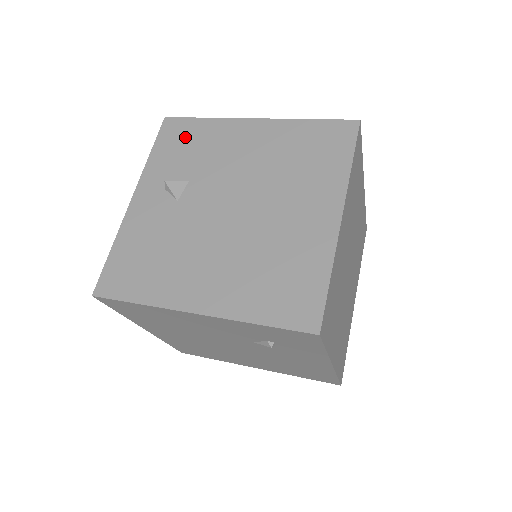
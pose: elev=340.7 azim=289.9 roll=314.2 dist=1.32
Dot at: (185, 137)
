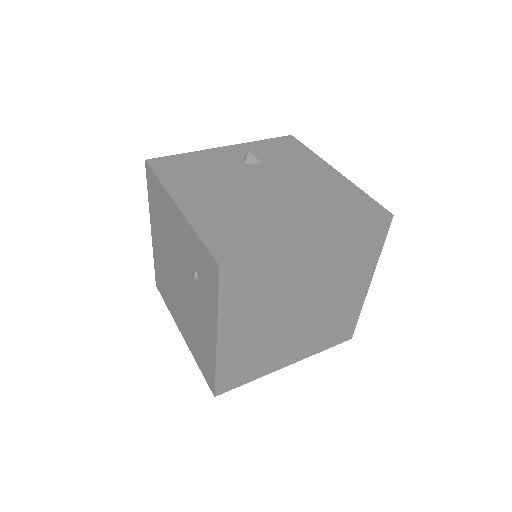
Dot at: (288, 148)
